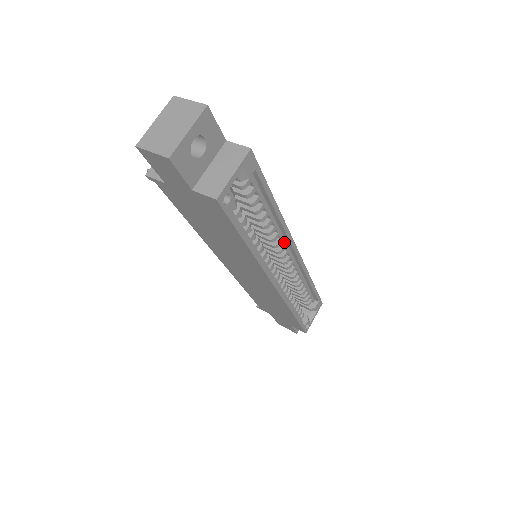
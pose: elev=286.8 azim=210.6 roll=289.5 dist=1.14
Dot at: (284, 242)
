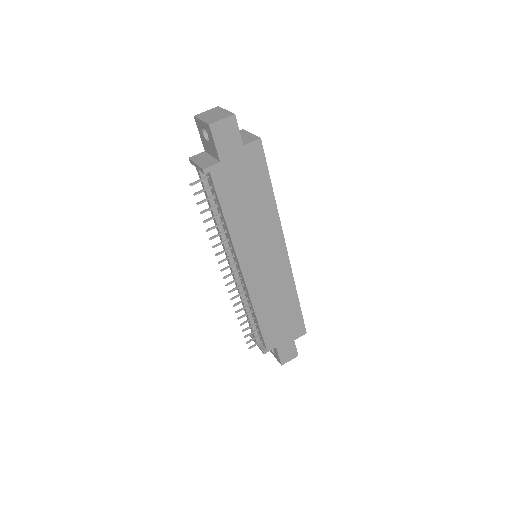
Dot at: occluded
